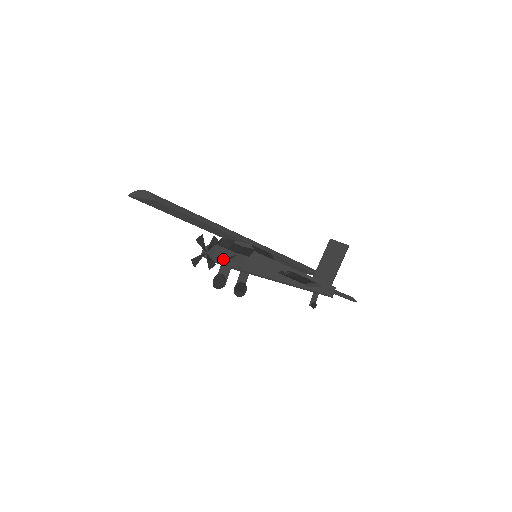
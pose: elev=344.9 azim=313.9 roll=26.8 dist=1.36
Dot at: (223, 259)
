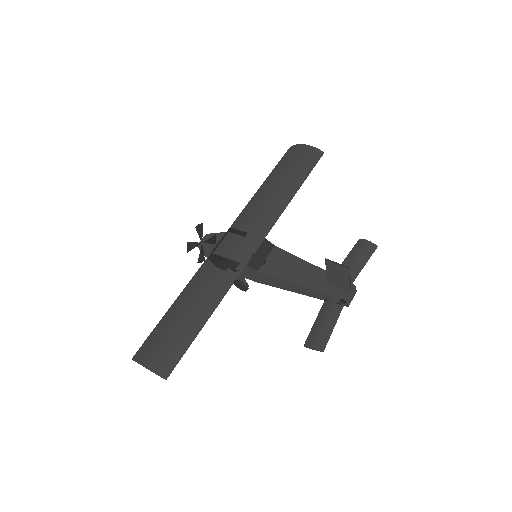
Dot at: occluded
